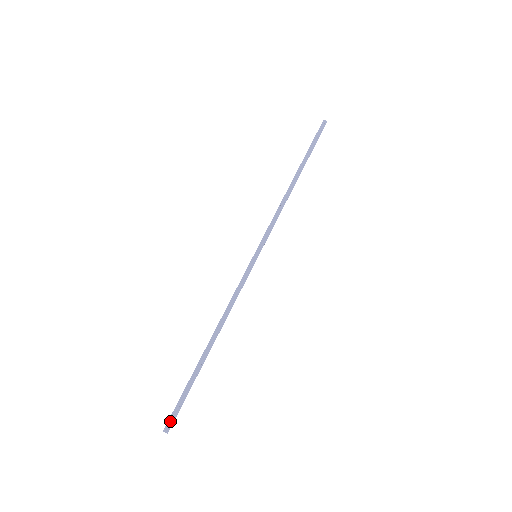
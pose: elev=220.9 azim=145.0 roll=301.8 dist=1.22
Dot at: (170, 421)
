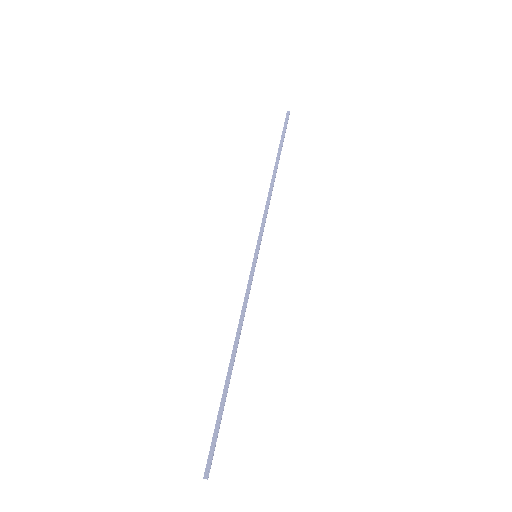
Dot at: (210, 464)
